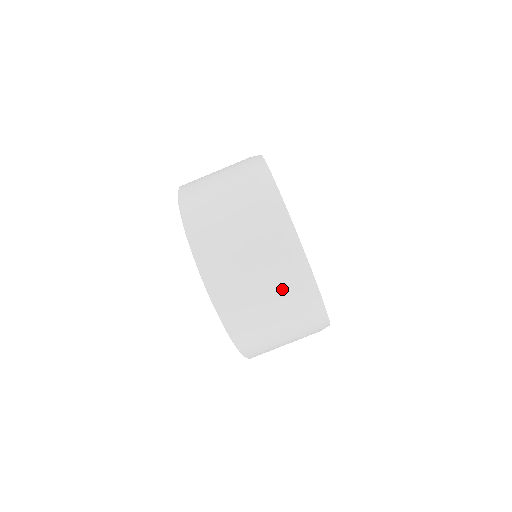
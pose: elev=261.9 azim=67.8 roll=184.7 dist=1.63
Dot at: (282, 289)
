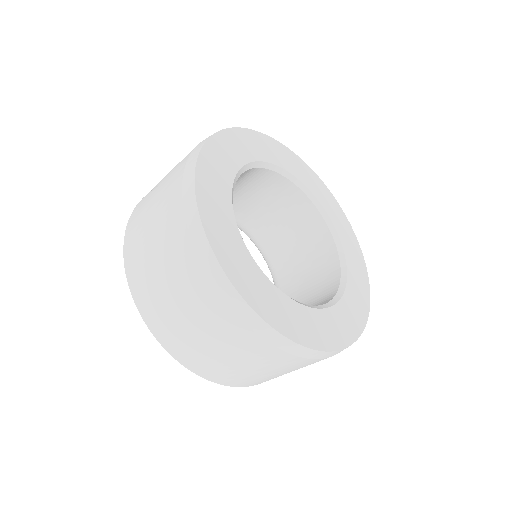
Dot at: occluded
